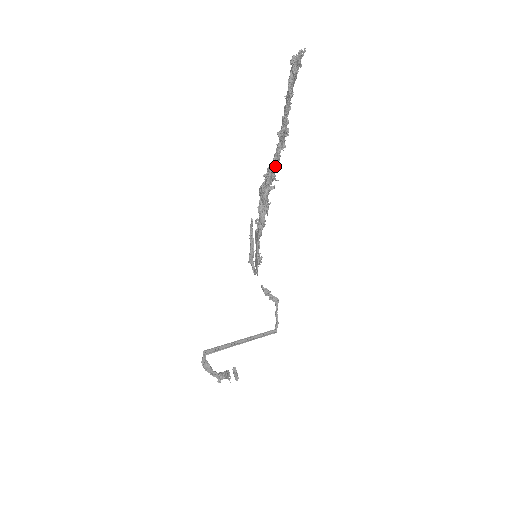
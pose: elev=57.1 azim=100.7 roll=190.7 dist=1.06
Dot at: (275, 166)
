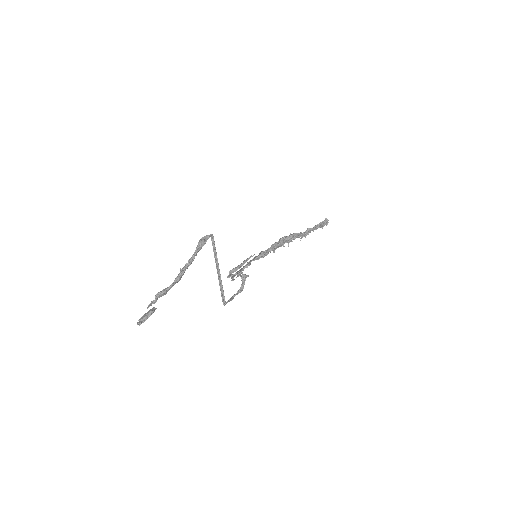
Dot at: (299, 234)
